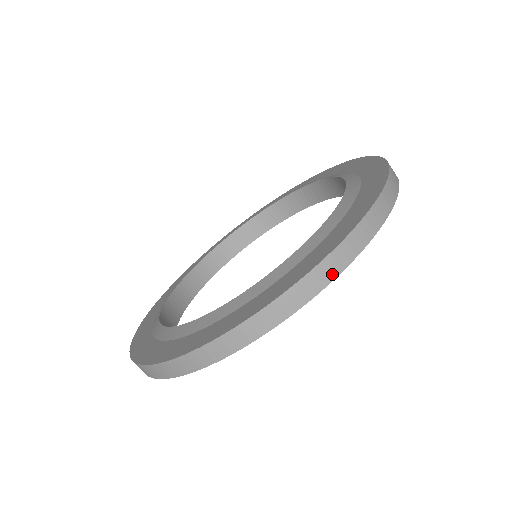
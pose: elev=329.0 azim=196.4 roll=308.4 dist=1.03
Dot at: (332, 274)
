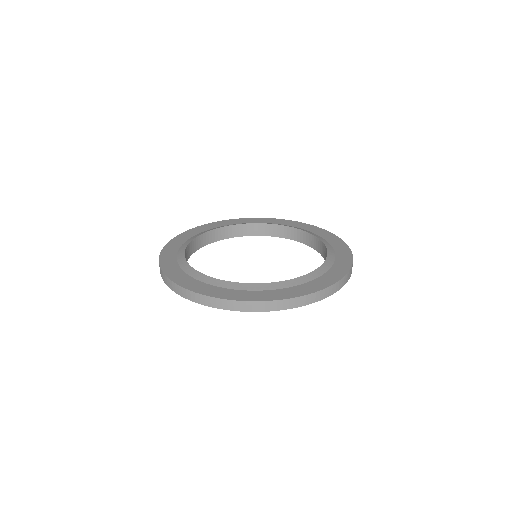
Dot at: occluded
